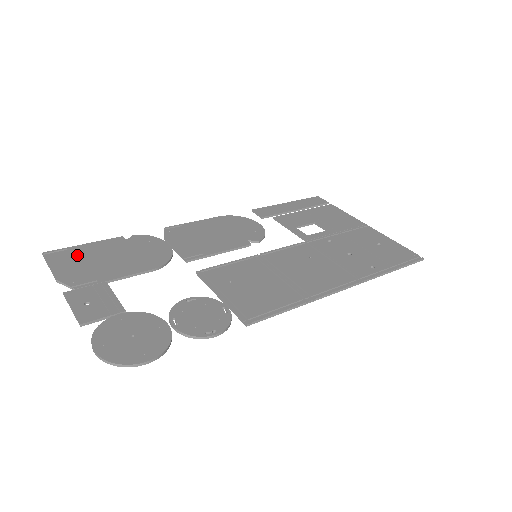
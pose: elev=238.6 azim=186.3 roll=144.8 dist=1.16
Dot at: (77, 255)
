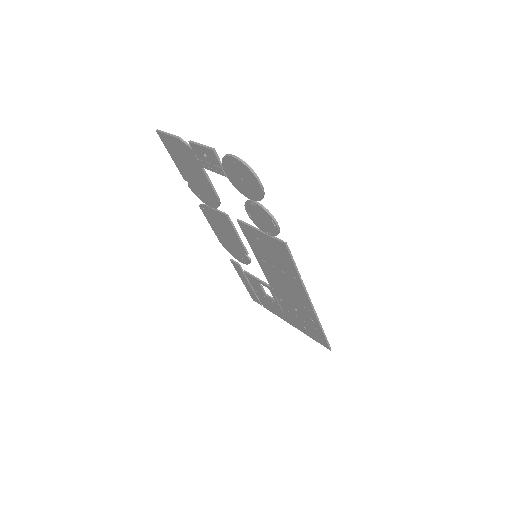
Dot at: occluded
